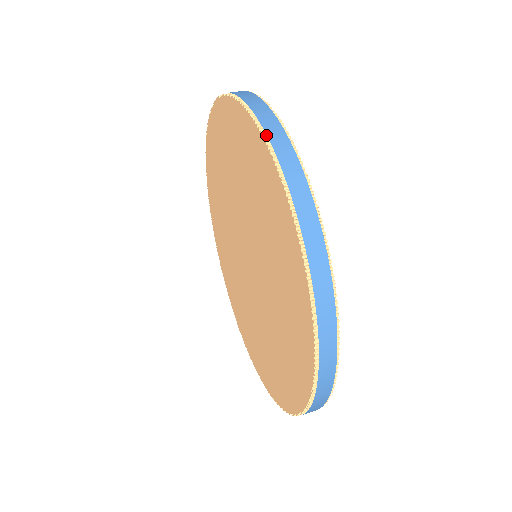
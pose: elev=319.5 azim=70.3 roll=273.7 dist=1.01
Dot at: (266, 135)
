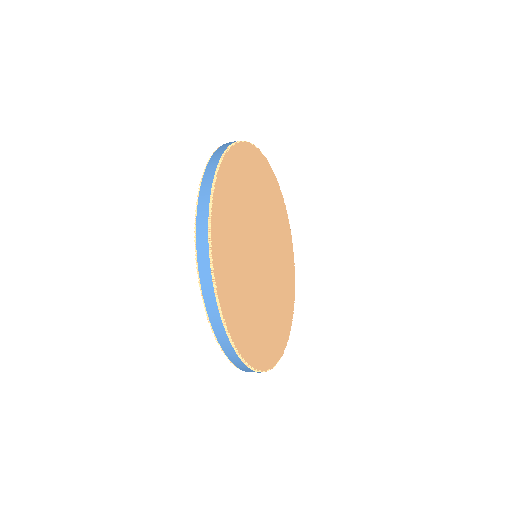
Dot at: occluded
